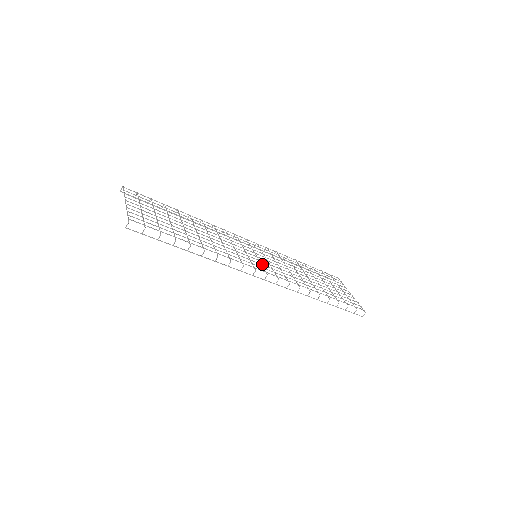
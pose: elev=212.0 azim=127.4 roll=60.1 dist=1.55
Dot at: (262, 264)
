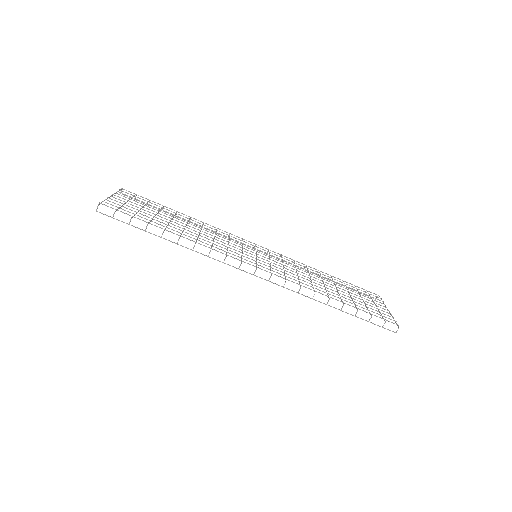
Dot at: occluded
